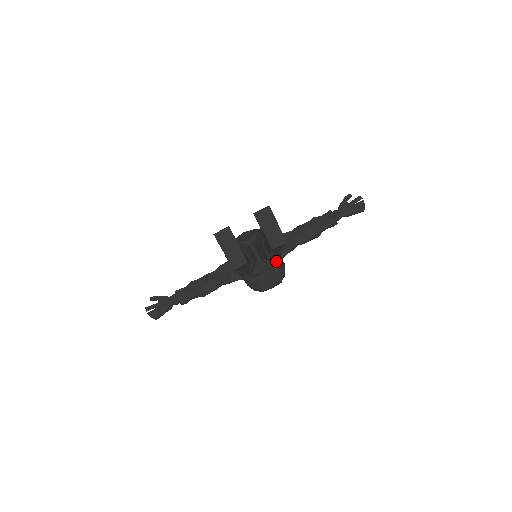
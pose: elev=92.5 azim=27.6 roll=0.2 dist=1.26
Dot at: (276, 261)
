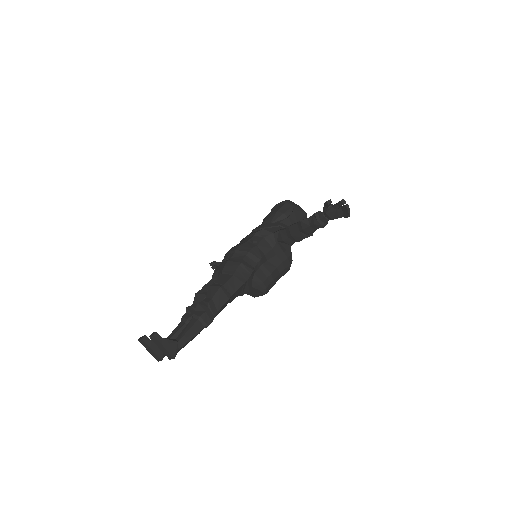
Dot at: (246, 290)
